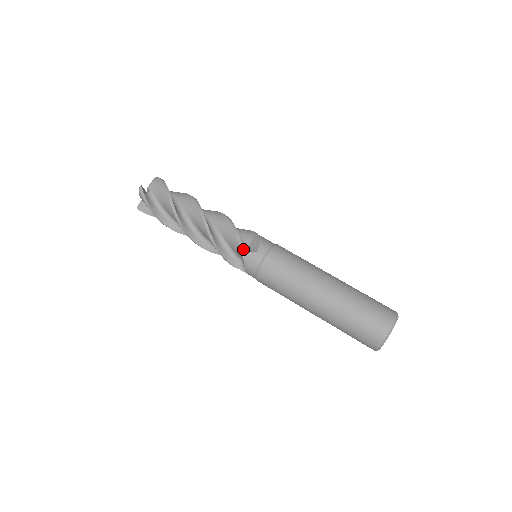
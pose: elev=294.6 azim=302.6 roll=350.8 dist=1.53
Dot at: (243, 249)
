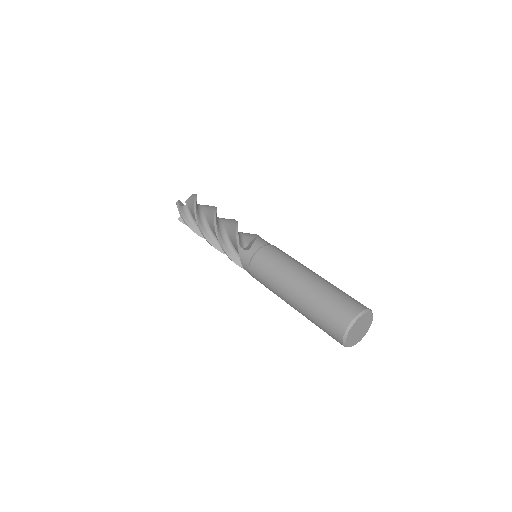
Dot at: (239, 248)
